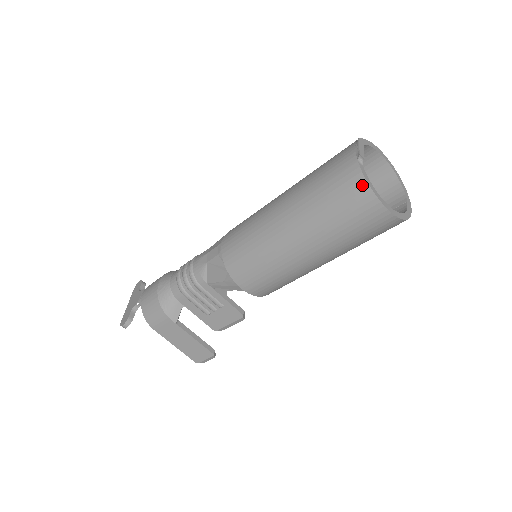
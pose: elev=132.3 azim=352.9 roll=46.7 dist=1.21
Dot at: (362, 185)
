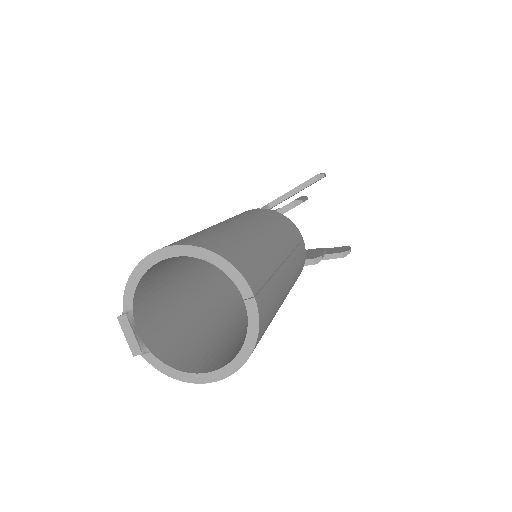
Dot at: (172, 373)
